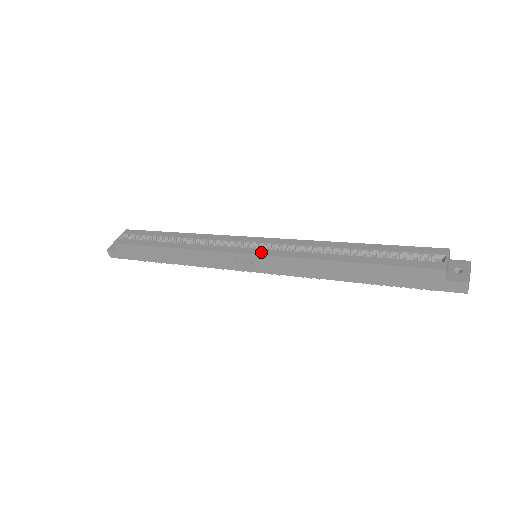
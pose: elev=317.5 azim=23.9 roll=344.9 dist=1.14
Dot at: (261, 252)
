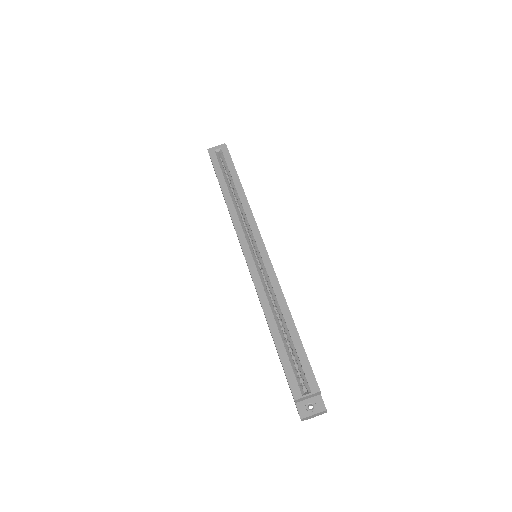
Dot at: (250, 262)
